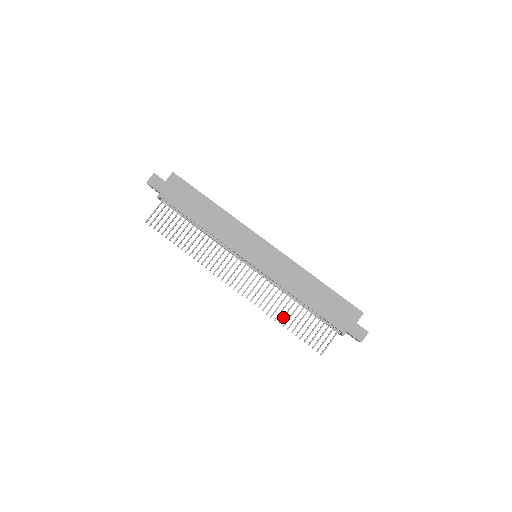
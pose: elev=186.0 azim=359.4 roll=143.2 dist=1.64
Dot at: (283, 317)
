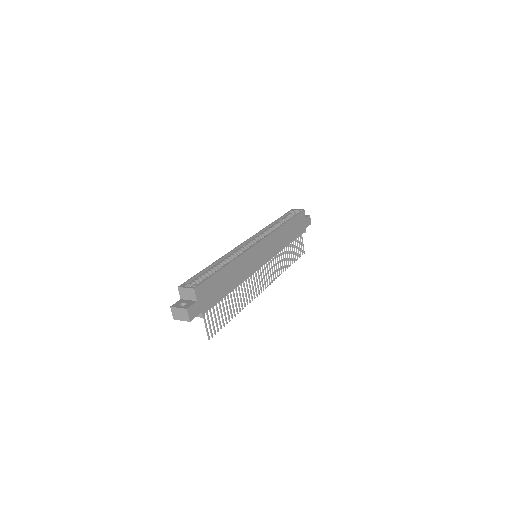
Dot at: occluded
